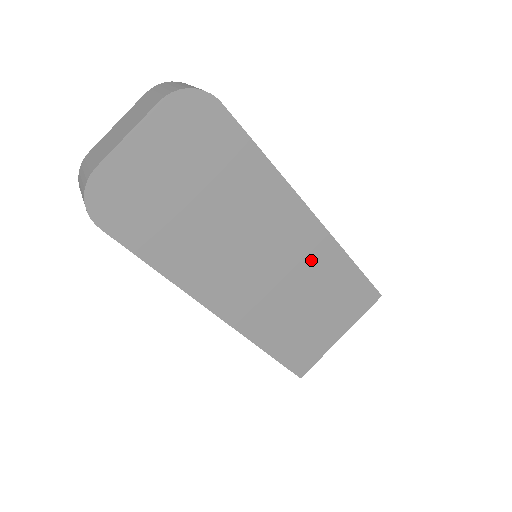
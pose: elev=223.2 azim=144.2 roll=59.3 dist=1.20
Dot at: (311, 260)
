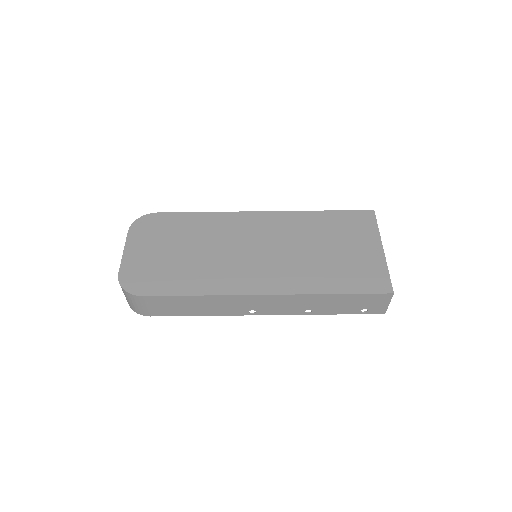
Dot at: (289, 229)
